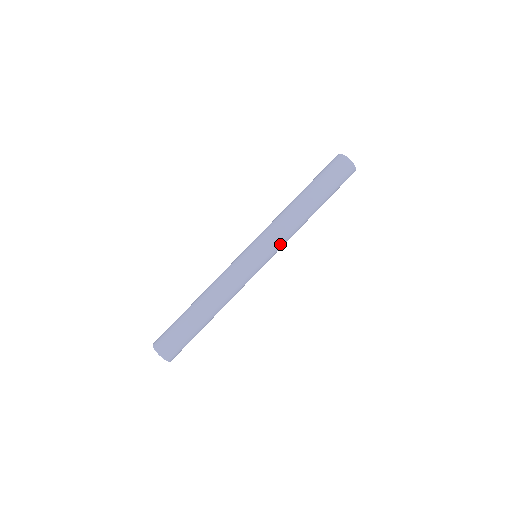
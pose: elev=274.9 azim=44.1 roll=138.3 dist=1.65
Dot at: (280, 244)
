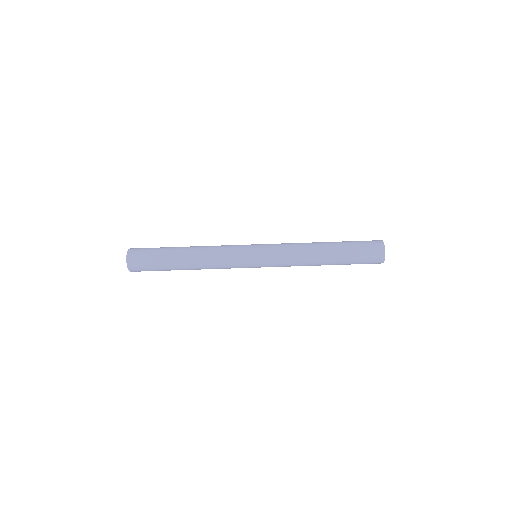
Dot at: occluded
